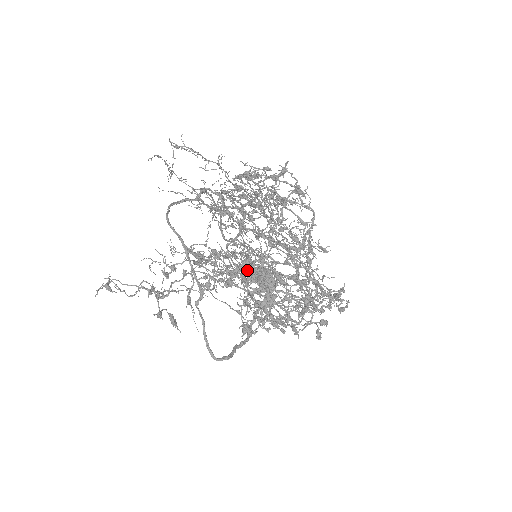
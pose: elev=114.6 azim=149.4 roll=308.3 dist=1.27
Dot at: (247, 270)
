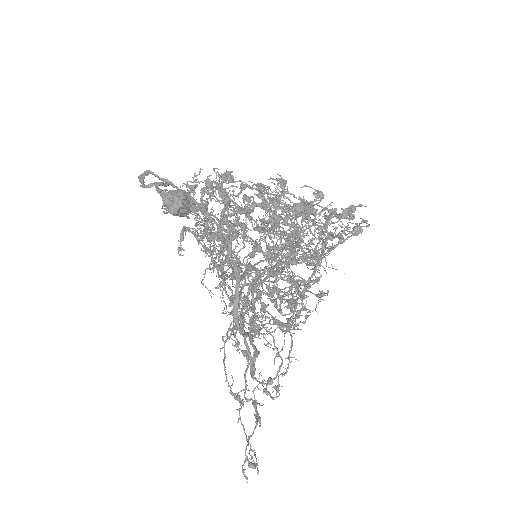
Dot at: (271, 293)
